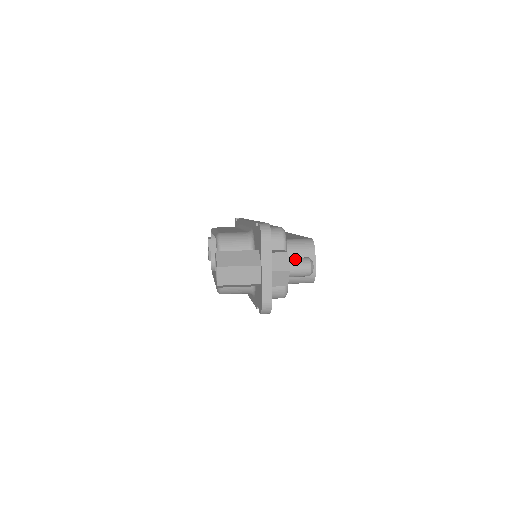
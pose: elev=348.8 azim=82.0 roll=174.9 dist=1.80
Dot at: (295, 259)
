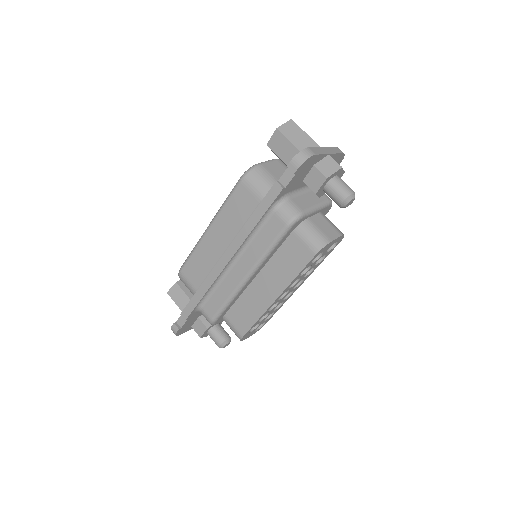
Dot at: (211, 338)
